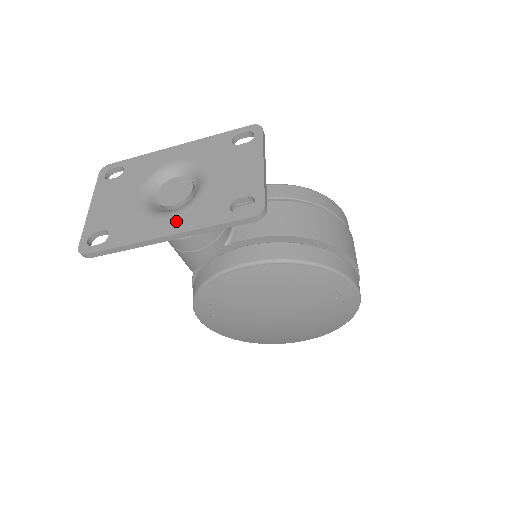
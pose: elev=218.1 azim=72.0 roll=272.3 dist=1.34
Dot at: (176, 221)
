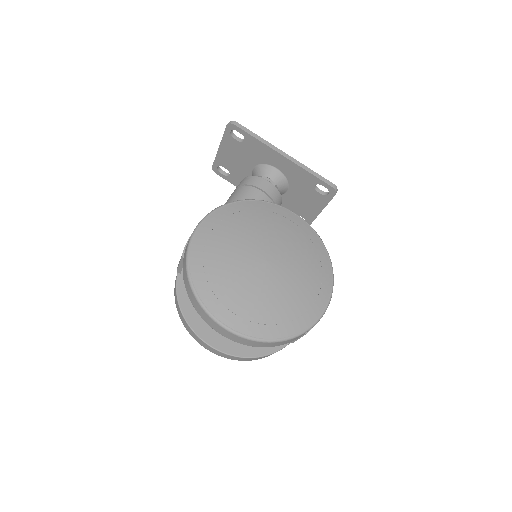
Dot at: occluded
